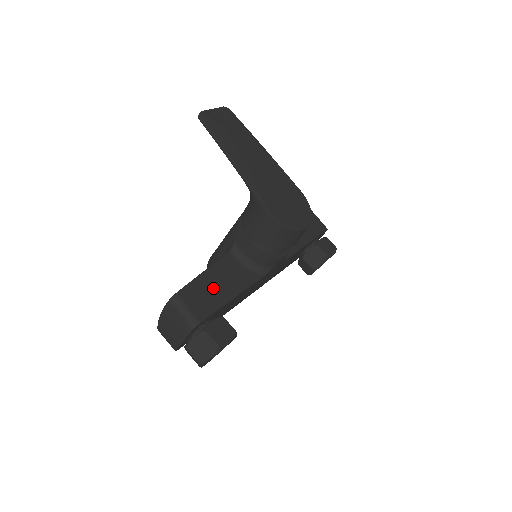
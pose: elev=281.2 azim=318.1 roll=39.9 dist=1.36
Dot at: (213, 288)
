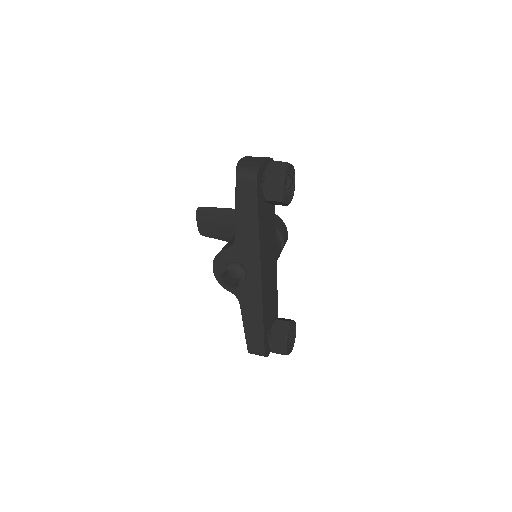
Dot at: occluded
